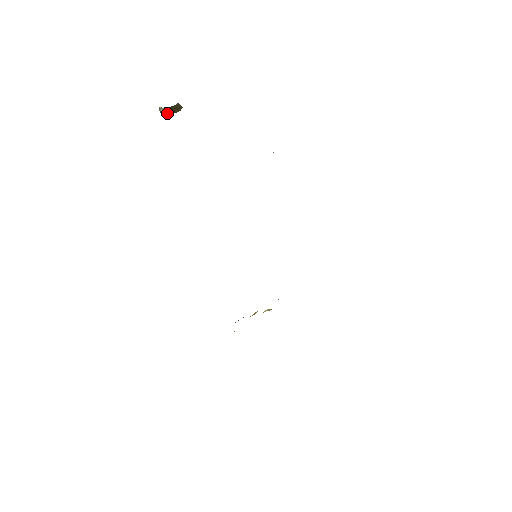
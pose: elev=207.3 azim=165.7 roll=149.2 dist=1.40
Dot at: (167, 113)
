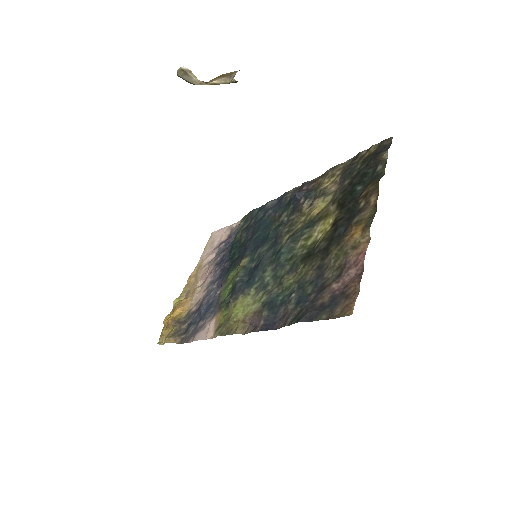
Dot at: (209, 83)
